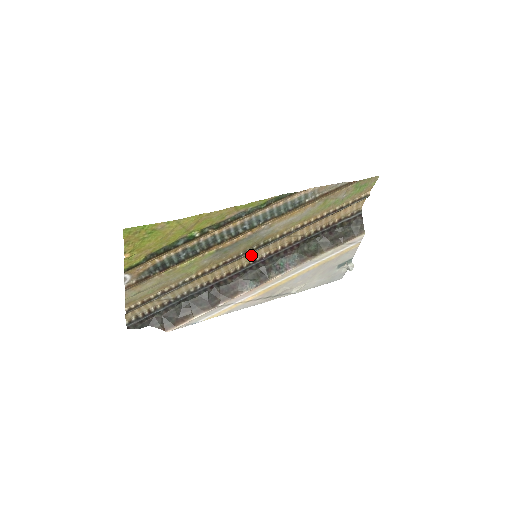
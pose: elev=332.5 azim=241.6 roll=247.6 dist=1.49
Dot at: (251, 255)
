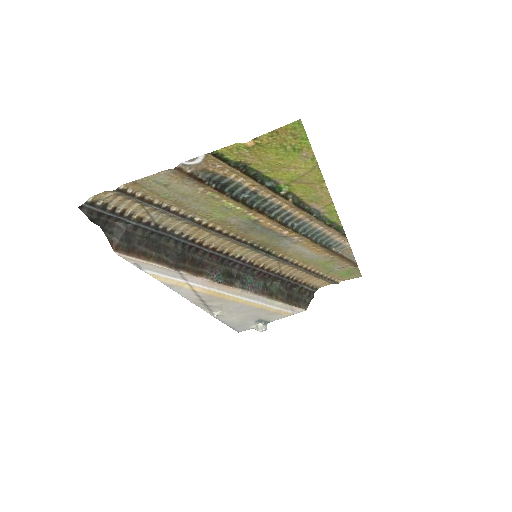
Dot at: (246, 250)
